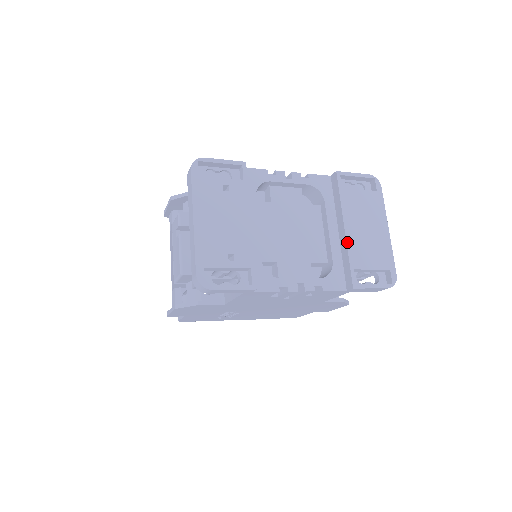
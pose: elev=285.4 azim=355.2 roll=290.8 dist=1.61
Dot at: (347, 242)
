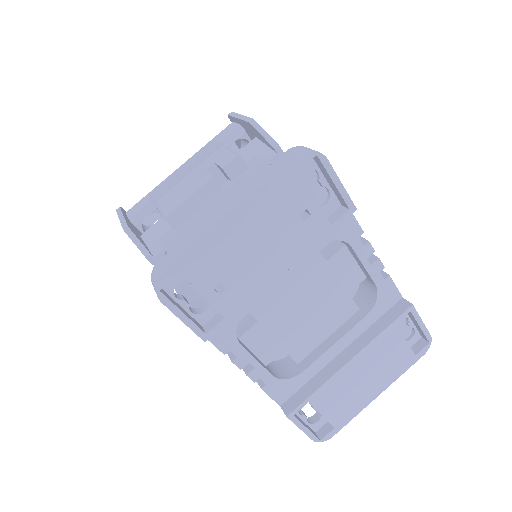
Dot at: (335, 374)
